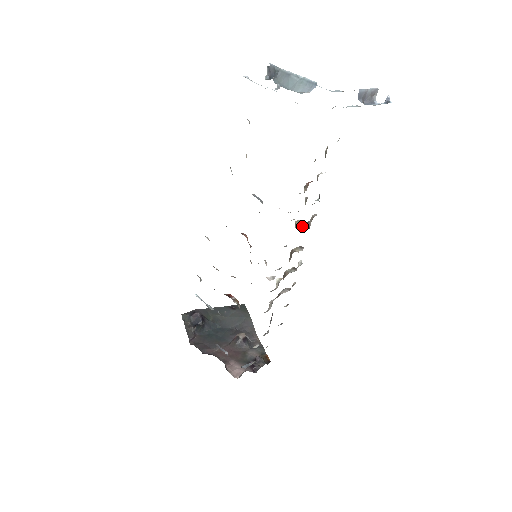
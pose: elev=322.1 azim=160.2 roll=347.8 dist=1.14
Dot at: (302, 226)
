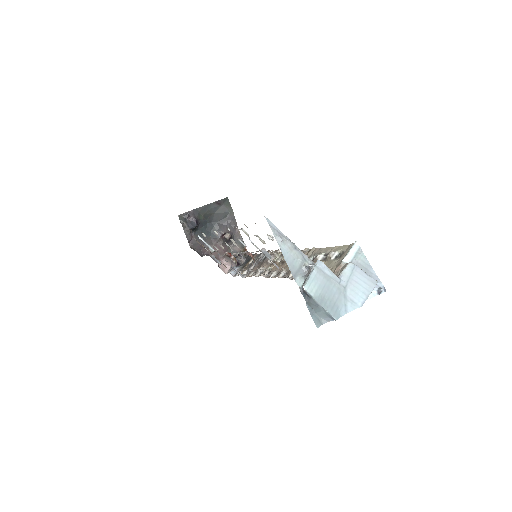
Dot at: occluded
